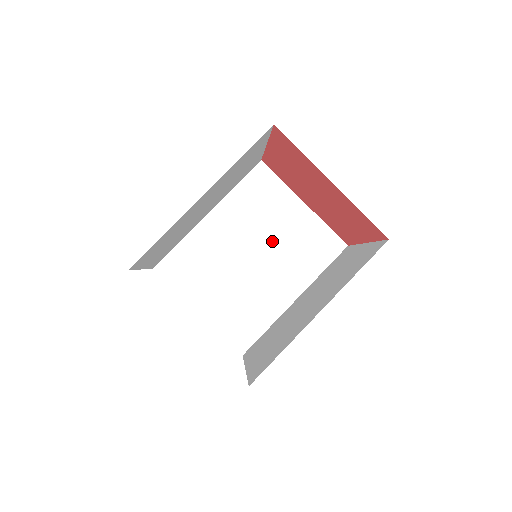
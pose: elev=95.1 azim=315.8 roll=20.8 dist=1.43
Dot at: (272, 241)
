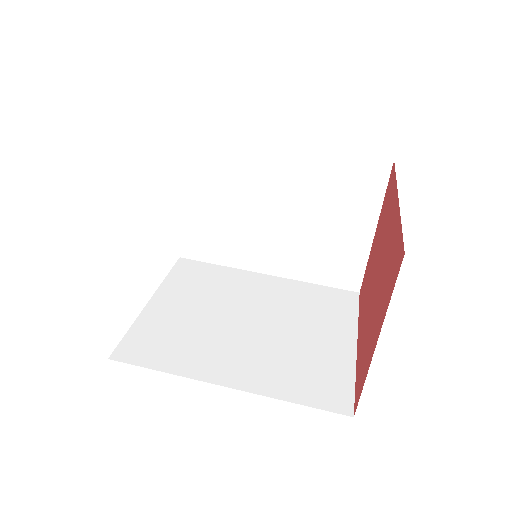
Dot at: (284, 332)
